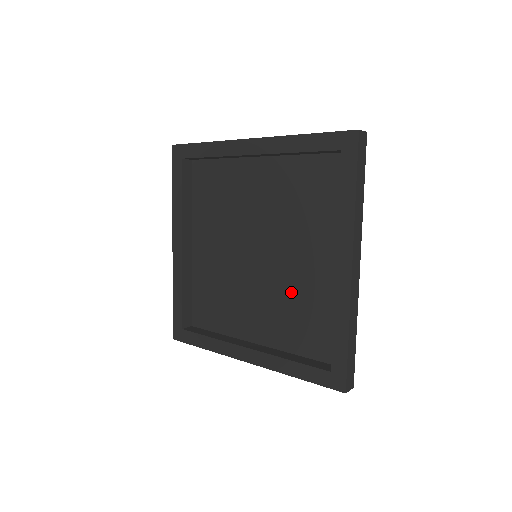
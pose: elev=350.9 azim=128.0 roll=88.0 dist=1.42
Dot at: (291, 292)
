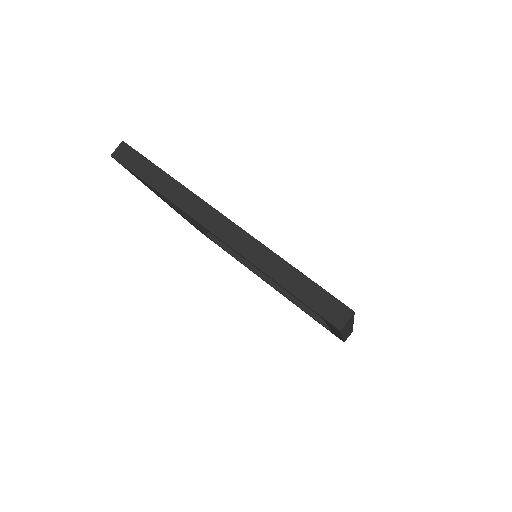
Dot at: occluded
